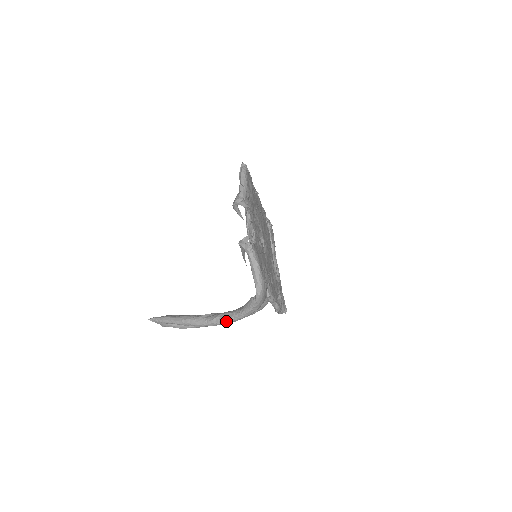
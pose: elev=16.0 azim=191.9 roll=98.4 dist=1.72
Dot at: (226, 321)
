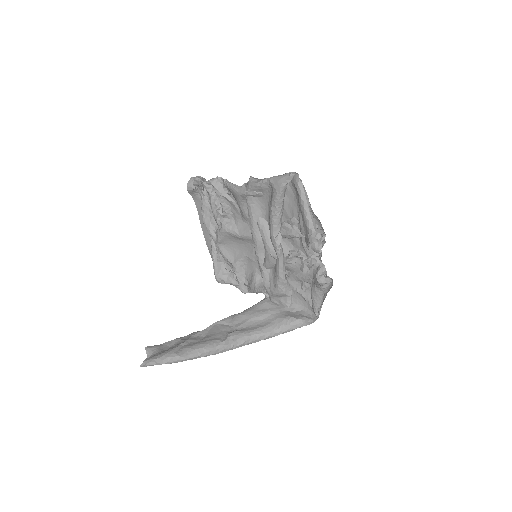
Dot at: (258, 341)
